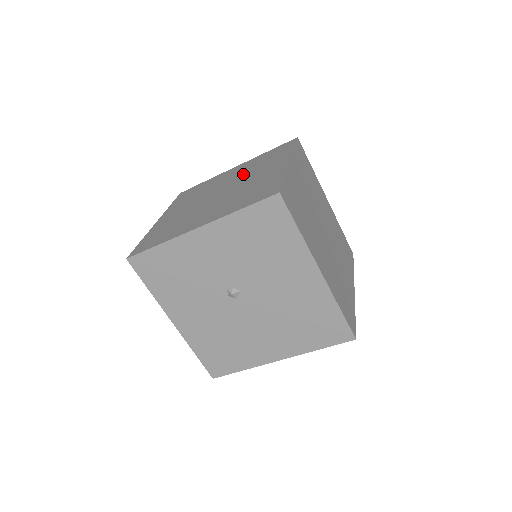
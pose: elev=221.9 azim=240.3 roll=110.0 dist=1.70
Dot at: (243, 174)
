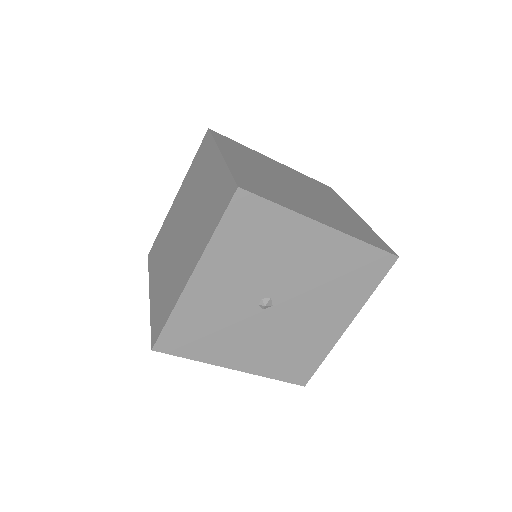
Dot at: (189, 197)
